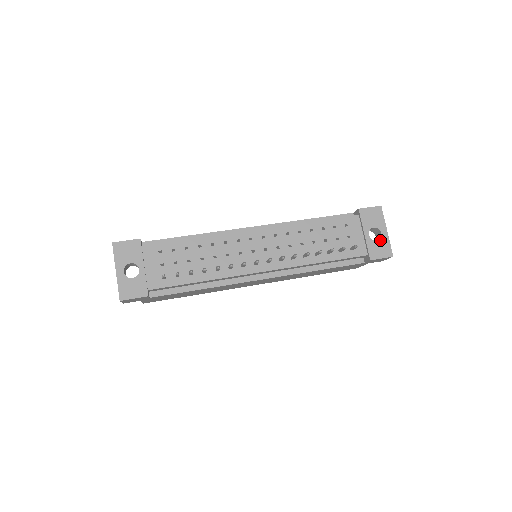
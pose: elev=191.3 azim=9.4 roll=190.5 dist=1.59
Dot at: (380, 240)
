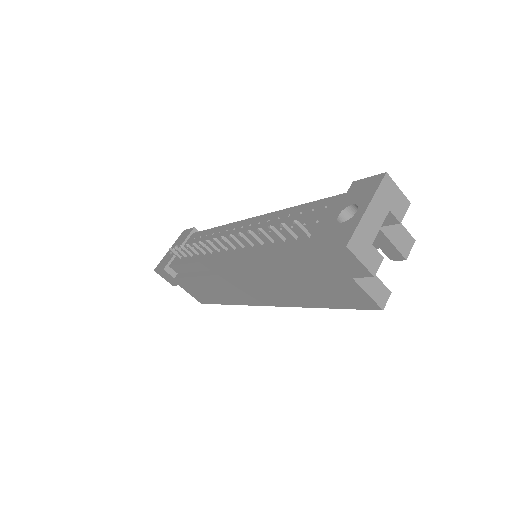
Dot at: (347, 222)
